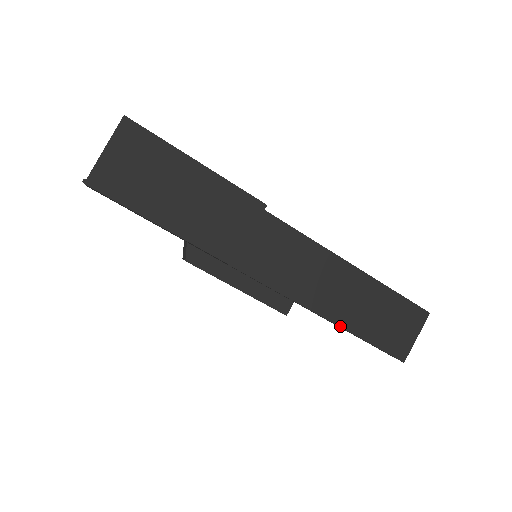
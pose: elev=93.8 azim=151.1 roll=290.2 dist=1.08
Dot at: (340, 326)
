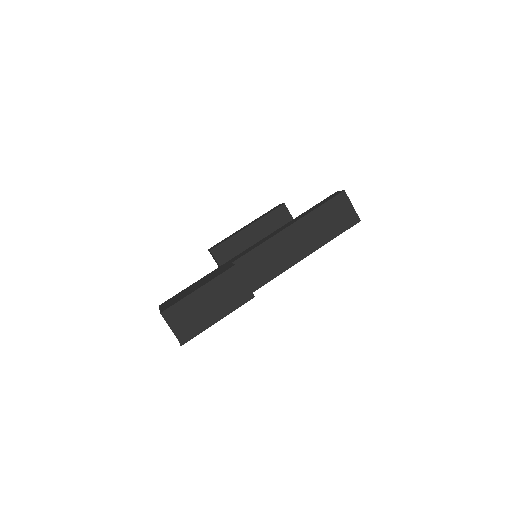
Dot at: occluded
